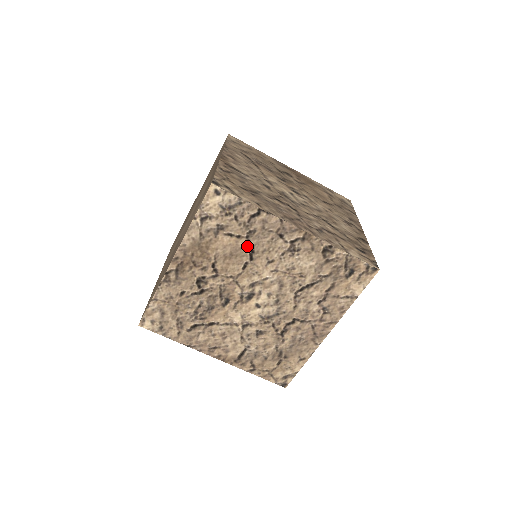
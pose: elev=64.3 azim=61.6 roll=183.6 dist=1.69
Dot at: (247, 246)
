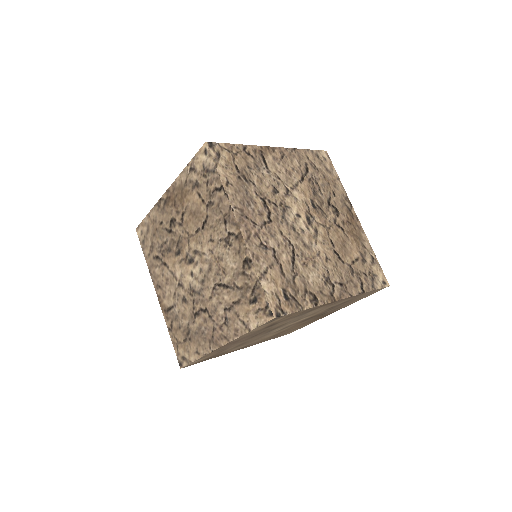
Dot at: (205, 214)
